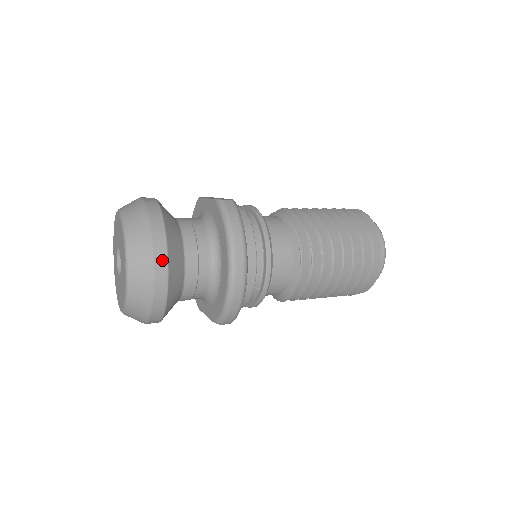
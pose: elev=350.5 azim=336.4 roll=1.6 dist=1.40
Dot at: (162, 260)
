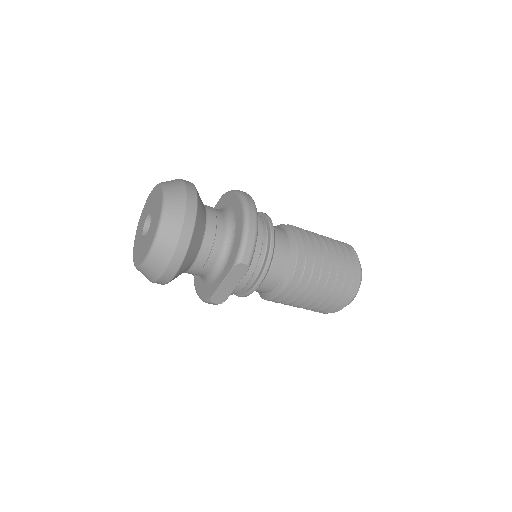
Dot at: (192, 188)
